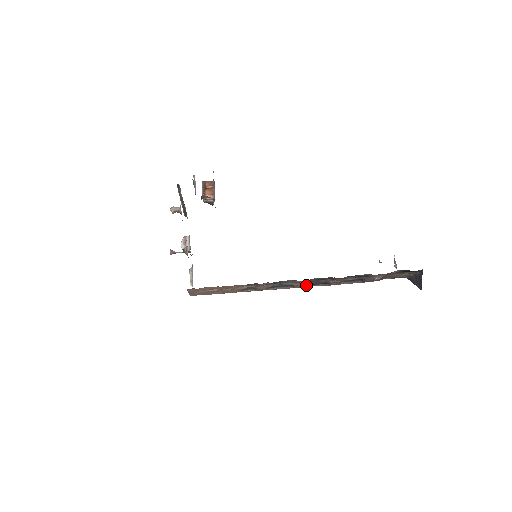
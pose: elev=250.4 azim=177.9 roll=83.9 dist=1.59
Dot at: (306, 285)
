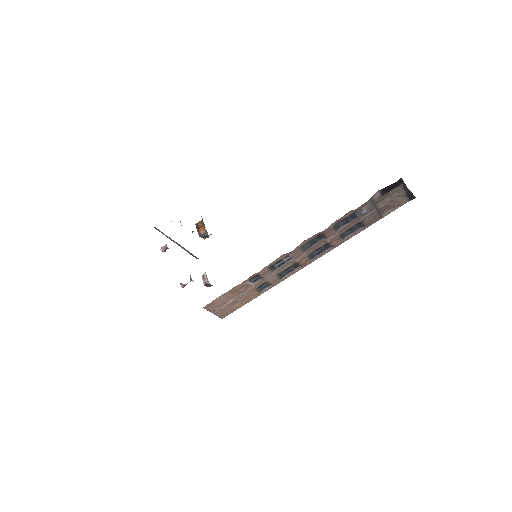
Dot at: (312, 258)
